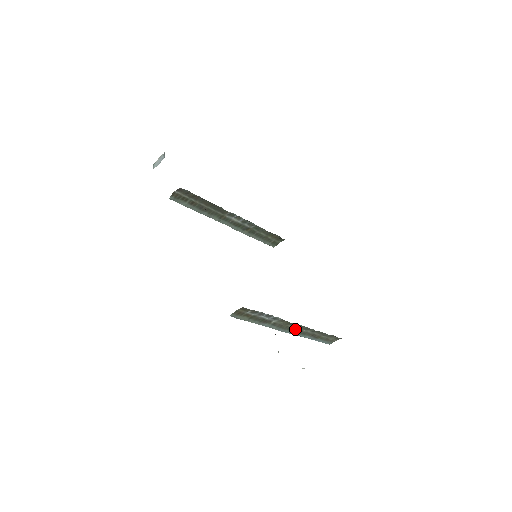
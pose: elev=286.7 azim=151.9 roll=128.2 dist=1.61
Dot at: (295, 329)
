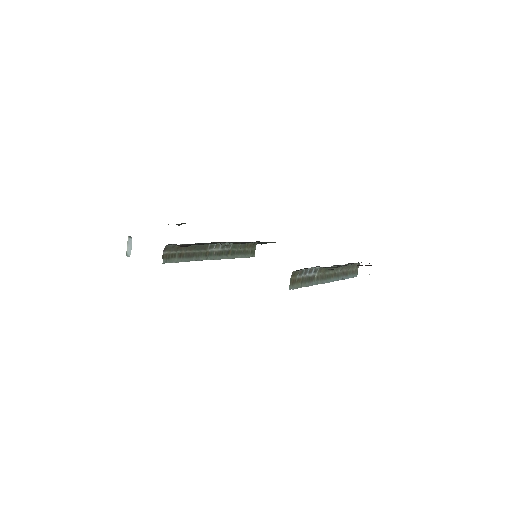
Dot at: (331, 275)
